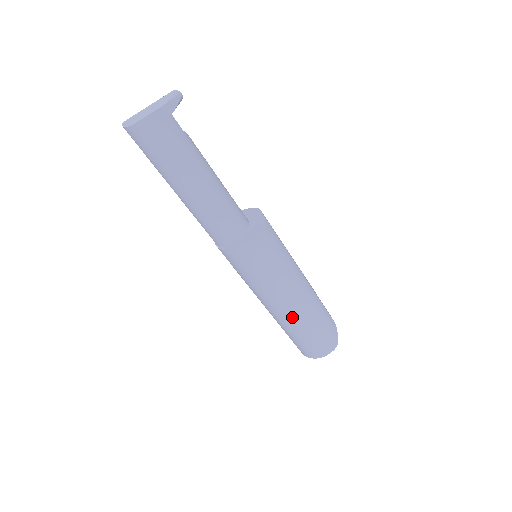
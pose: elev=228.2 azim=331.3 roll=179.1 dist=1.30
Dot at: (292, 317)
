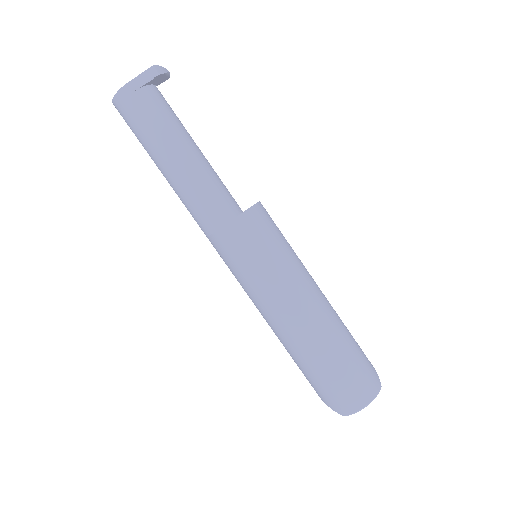
Dot at: (314, 327)
